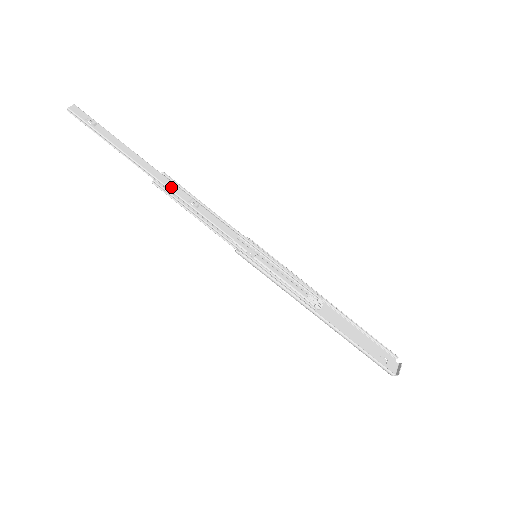
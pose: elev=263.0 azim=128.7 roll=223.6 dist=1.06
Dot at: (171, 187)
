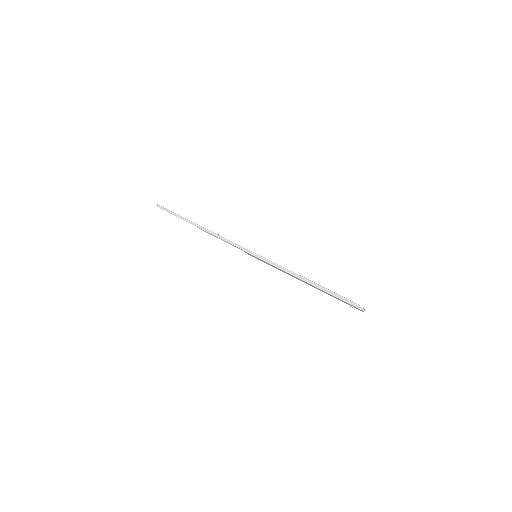
Dot at: occluded
